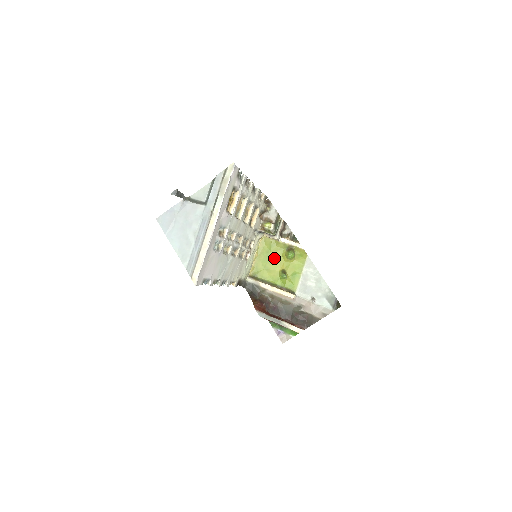
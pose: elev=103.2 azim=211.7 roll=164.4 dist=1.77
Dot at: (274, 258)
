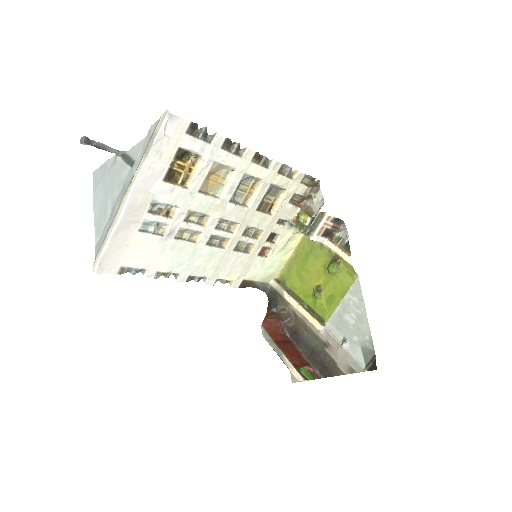
Dot at: (313, 266)
